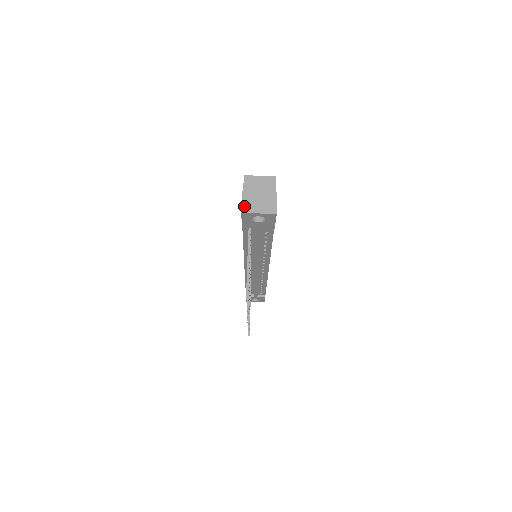
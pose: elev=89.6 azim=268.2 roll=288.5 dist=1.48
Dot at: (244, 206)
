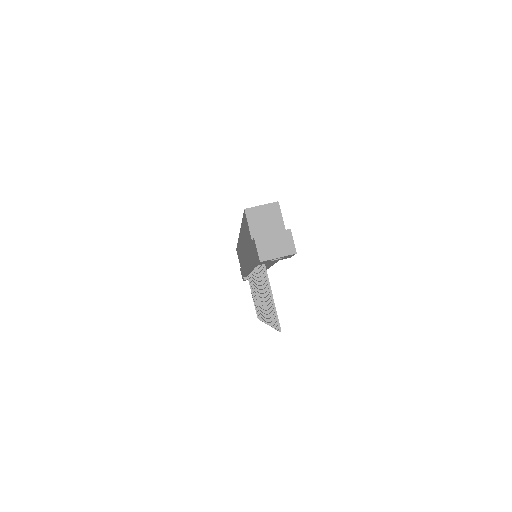
Dot at: (261, 254)
